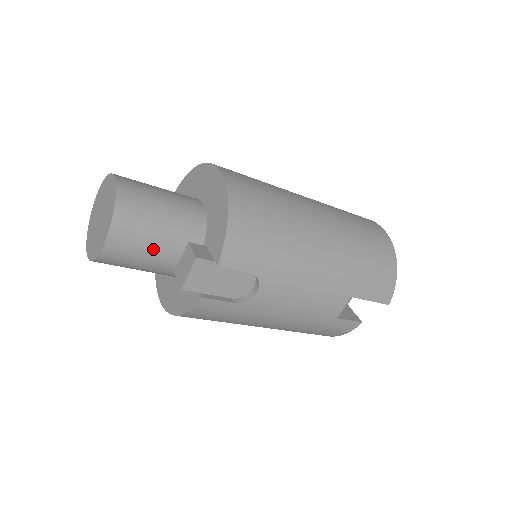
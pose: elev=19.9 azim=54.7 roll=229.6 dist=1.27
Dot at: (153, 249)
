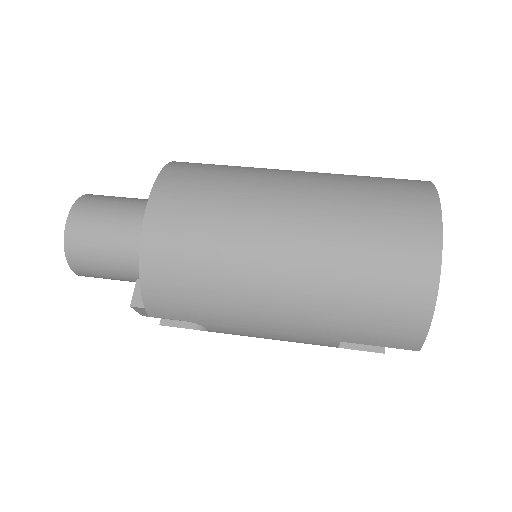
Dot at: (116, 278)
